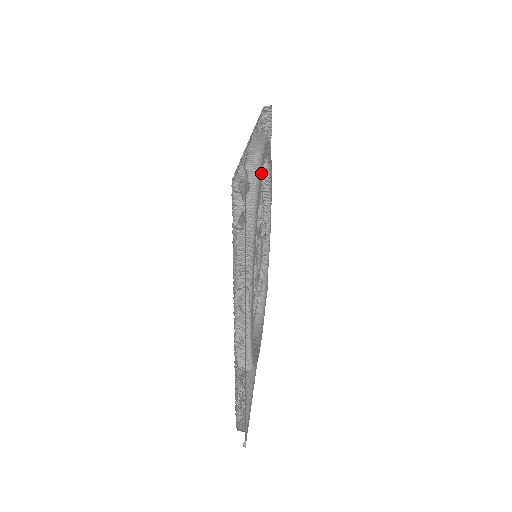
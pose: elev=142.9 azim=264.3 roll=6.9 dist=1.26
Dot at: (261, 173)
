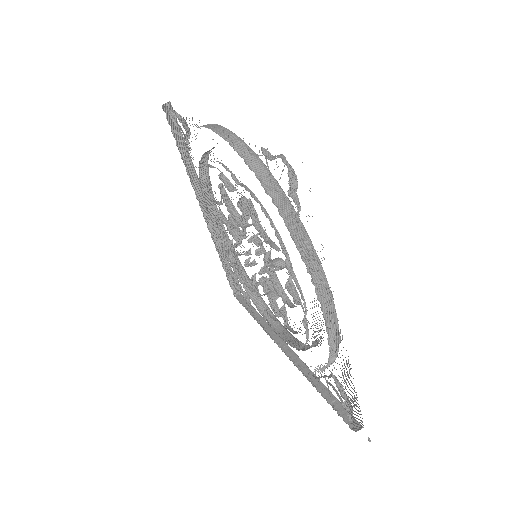
Dot at: occluded
